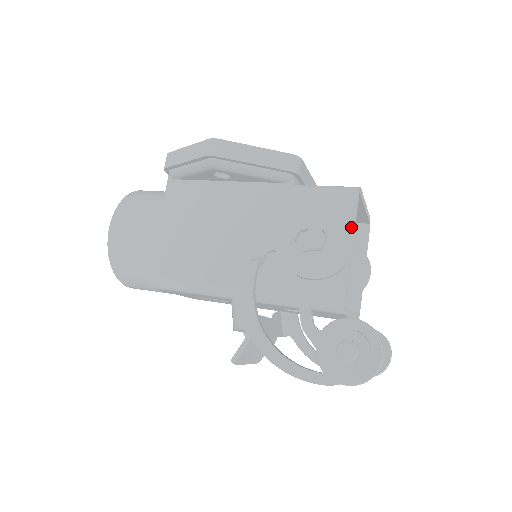
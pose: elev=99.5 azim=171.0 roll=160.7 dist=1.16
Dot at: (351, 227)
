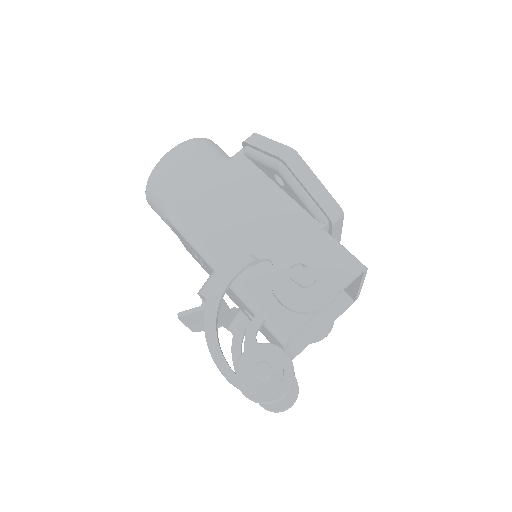
Dot at: (337, 290)
